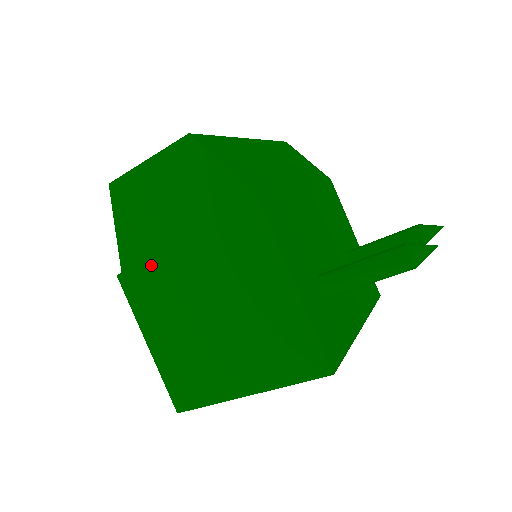
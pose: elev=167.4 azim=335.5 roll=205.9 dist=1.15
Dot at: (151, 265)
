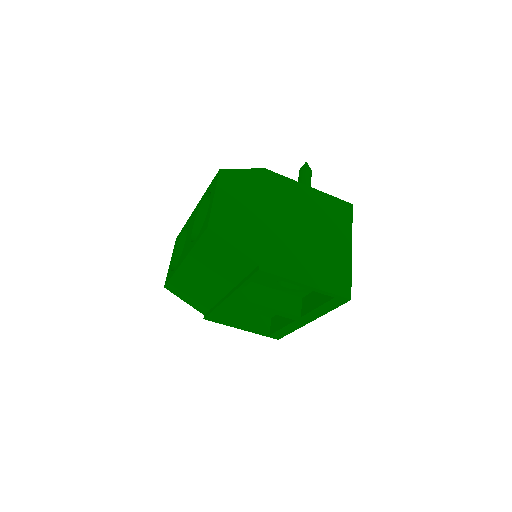
Dot at: (266, 243)
